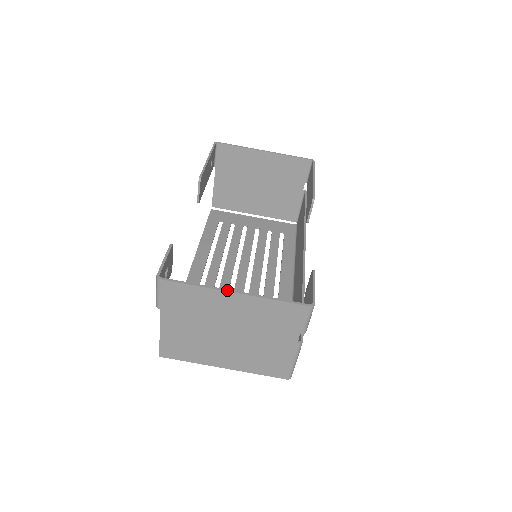
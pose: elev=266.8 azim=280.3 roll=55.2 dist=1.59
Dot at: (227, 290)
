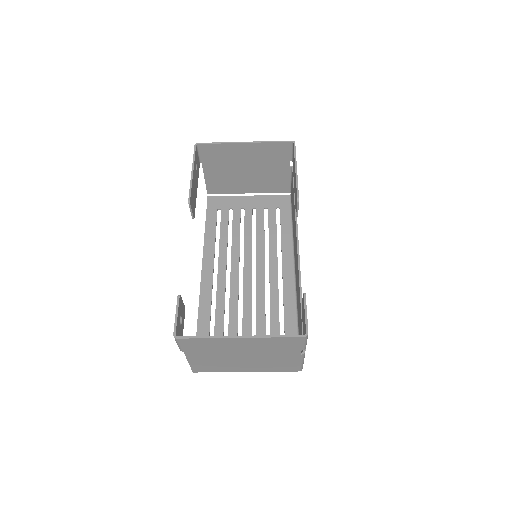
Dot at: (233, 337)
